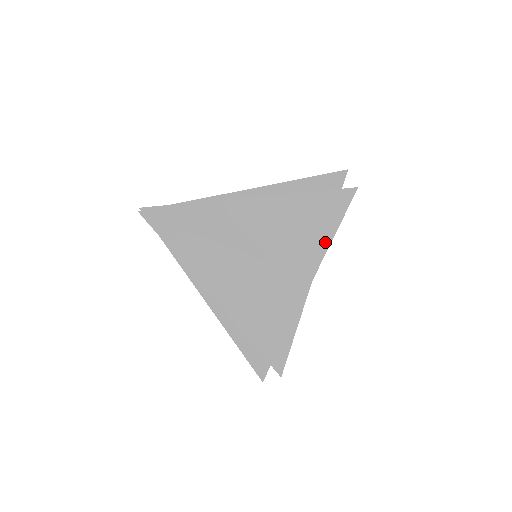
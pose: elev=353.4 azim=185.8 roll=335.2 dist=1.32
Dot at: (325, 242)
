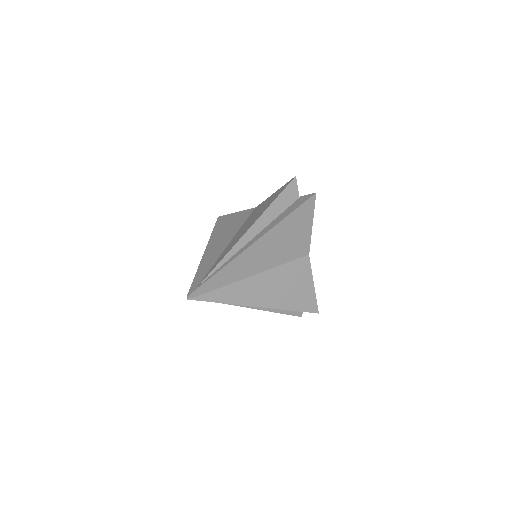
Dot at: (308, 233)
